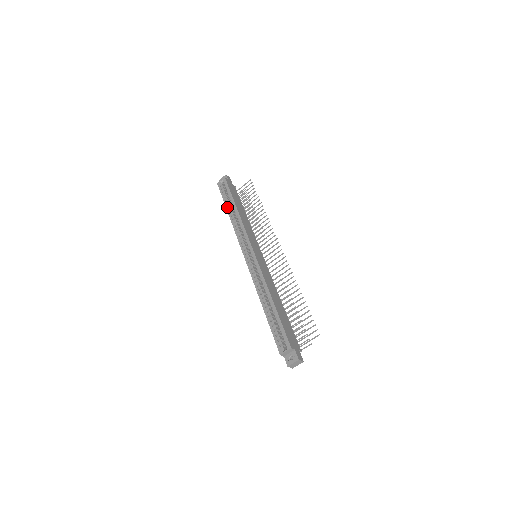
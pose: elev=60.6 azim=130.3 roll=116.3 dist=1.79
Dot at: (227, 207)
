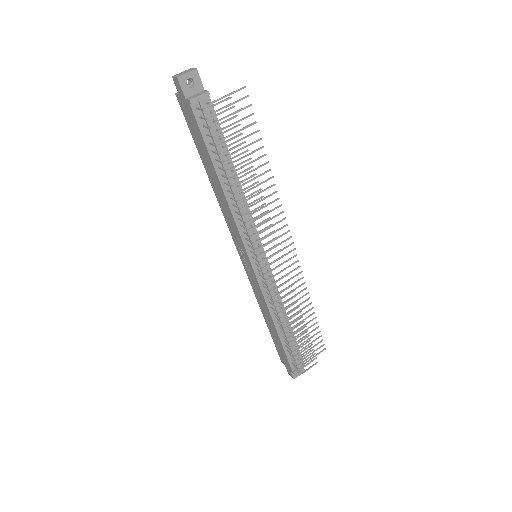
Dot at: occluded
